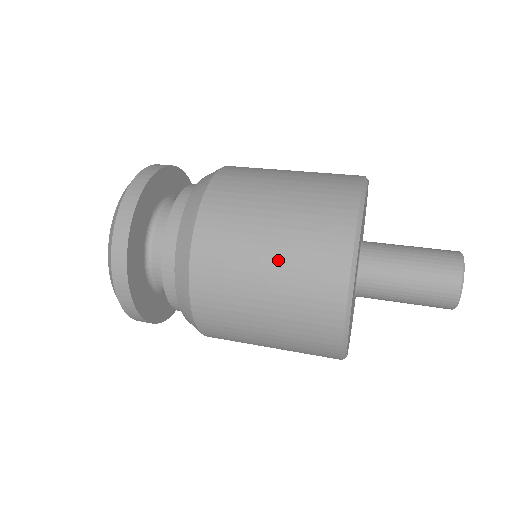
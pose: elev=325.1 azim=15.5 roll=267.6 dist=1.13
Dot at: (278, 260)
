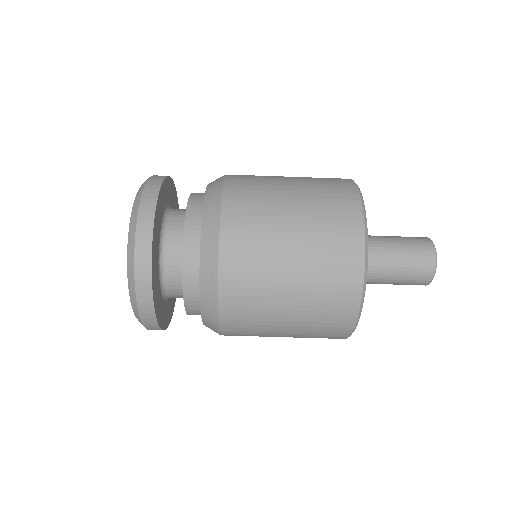
Dot at: (301, 269)
